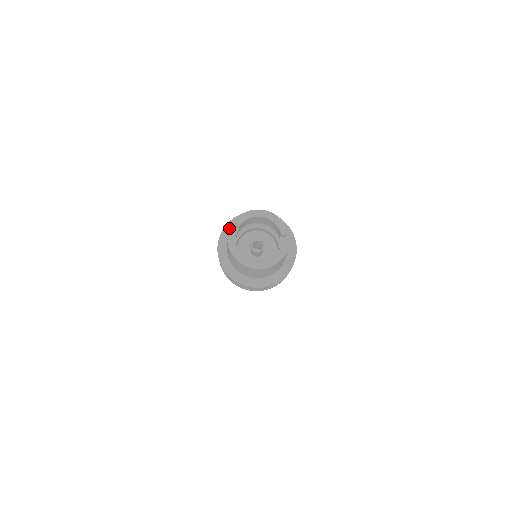
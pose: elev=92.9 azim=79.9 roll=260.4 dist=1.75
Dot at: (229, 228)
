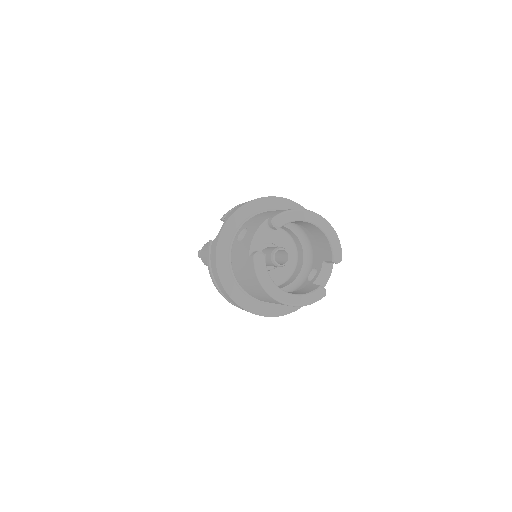
Dot at: (245, 212)
